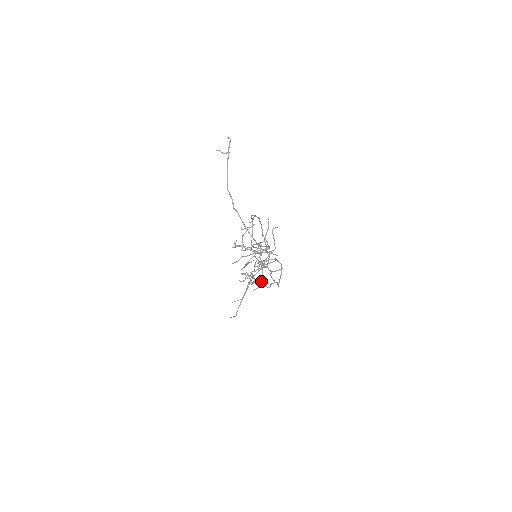
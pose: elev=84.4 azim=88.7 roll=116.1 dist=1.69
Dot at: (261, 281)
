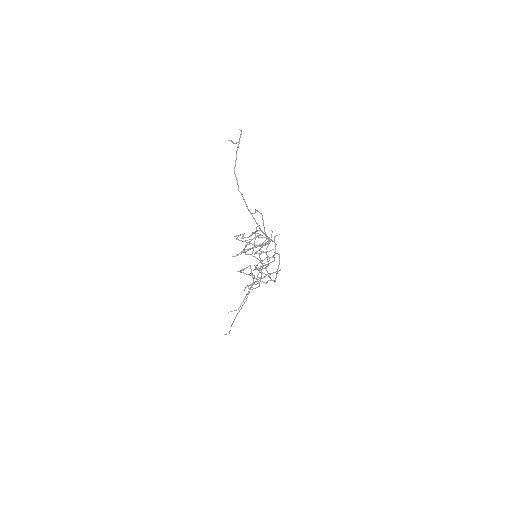
Dot at: (259, 283)
